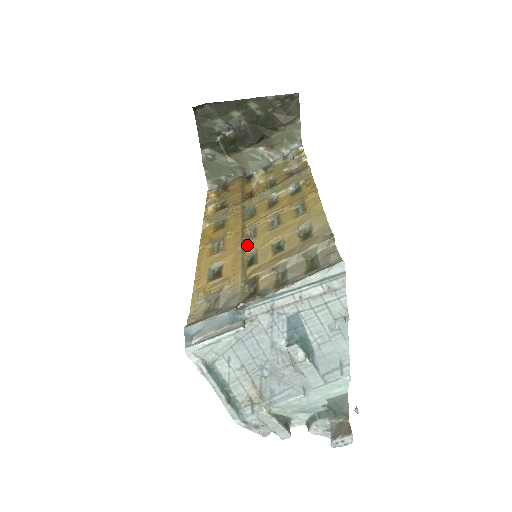
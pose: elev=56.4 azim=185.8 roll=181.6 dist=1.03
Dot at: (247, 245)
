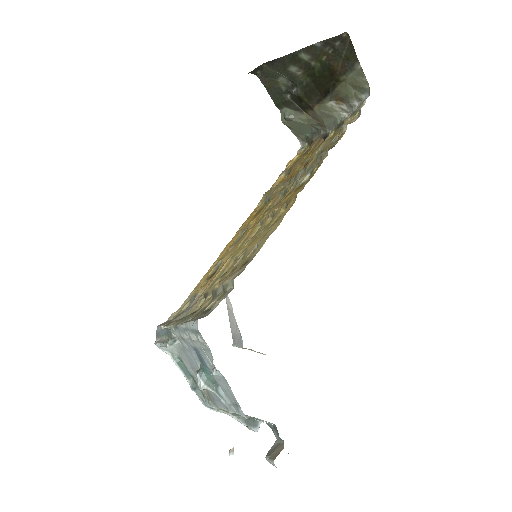
Dot at: (243, 246)
